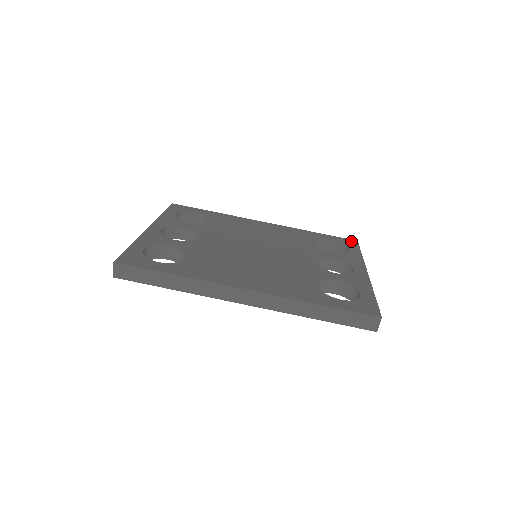
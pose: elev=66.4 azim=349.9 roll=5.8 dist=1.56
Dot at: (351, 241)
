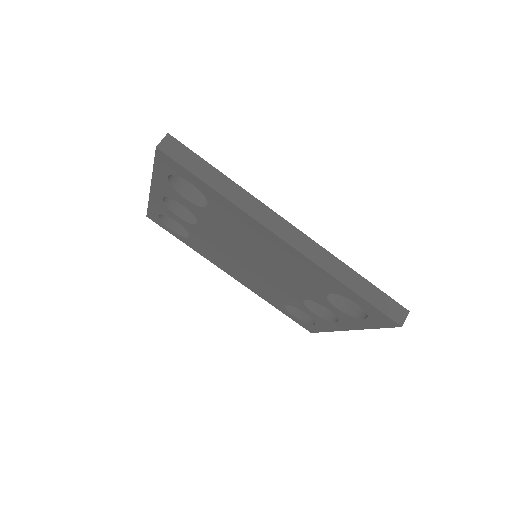
Dot at: occluded
